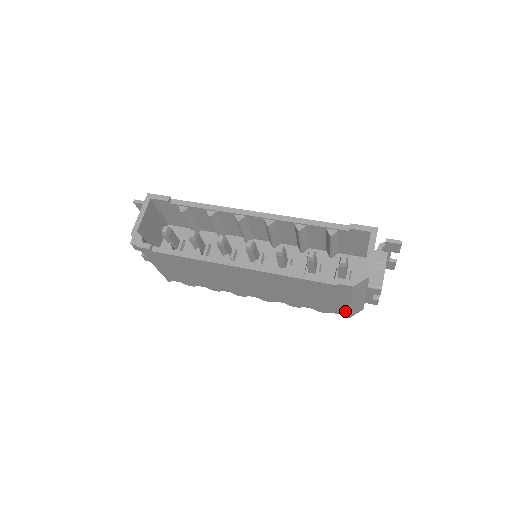
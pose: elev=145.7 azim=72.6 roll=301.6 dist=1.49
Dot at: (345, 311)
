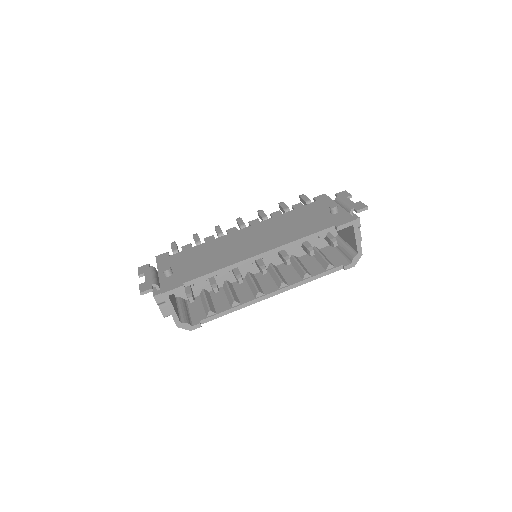
Dot at: occluded
